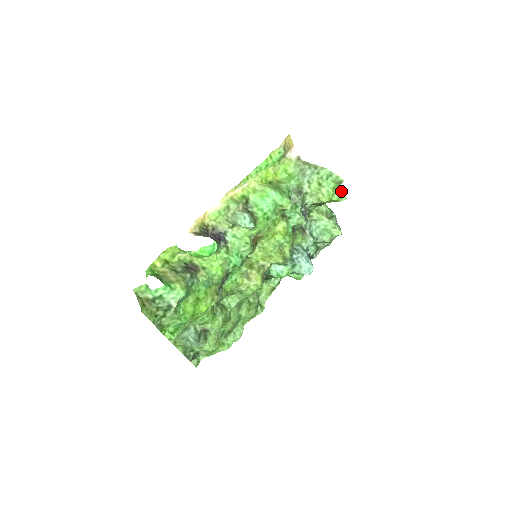
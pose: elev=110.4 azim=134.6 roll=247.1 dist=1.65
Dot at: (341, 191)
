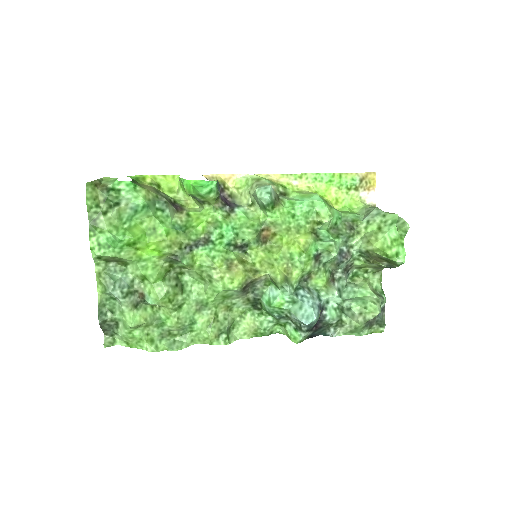
Dot at: (402, 248)
